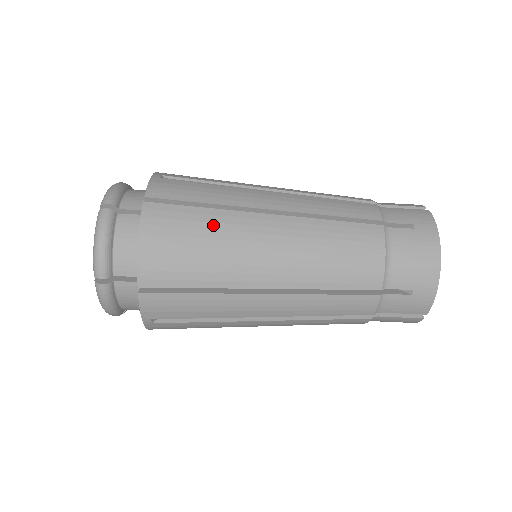
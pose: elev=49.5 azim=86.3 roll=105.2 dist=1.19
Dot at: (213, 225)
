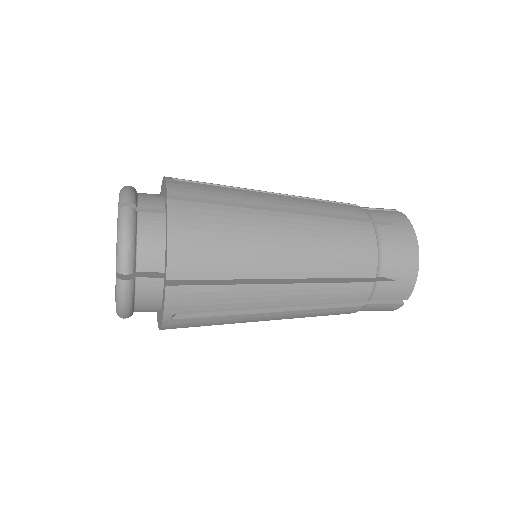
Dot at: (234, 221)
